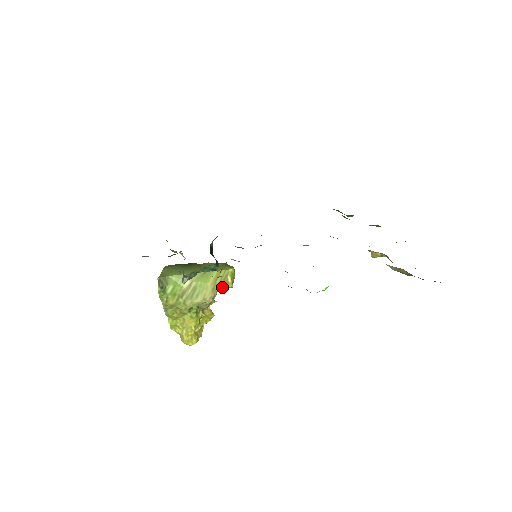
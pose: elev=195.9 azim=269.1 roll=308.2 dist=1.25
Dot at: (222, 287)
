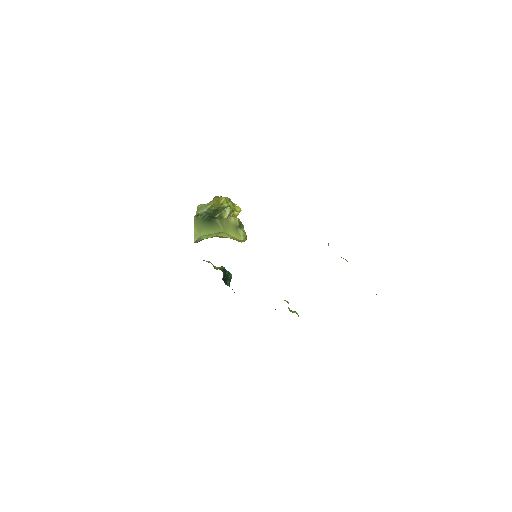
Dot at: occluded
